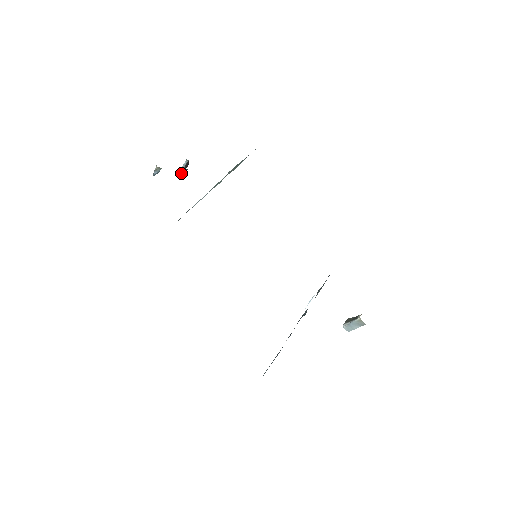
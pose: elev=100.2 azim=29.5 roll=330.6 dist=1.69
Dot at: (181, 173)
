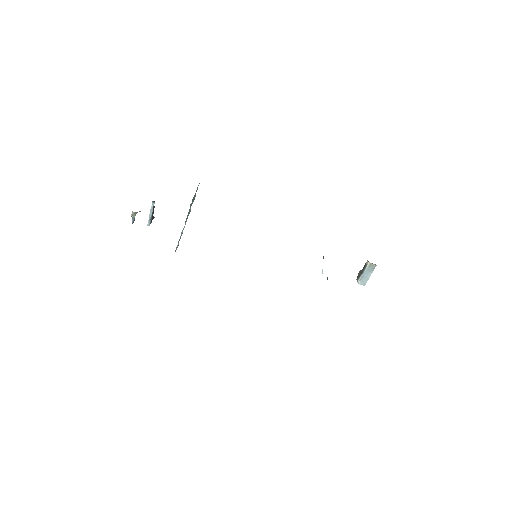
Dot at: (150, 221)
